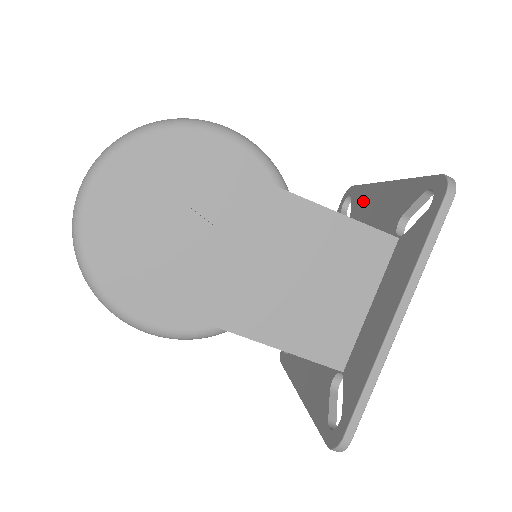
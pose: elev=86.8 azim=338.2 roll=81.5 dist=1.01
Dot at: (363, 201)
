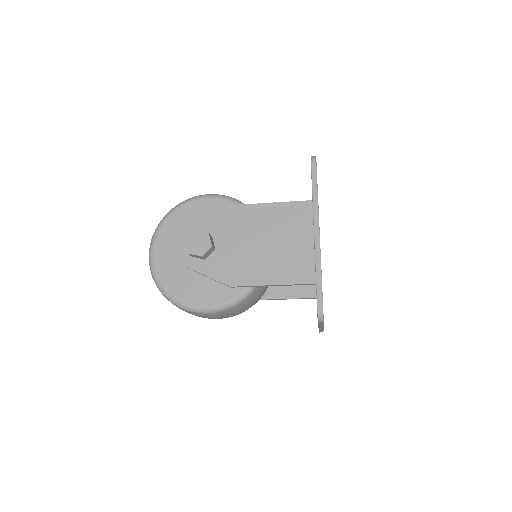
Dot at: occluded
